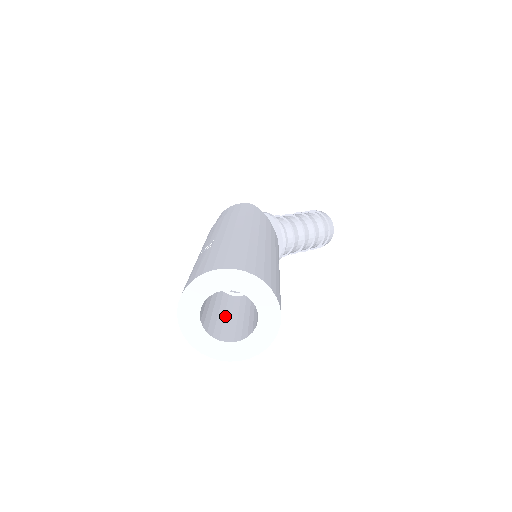
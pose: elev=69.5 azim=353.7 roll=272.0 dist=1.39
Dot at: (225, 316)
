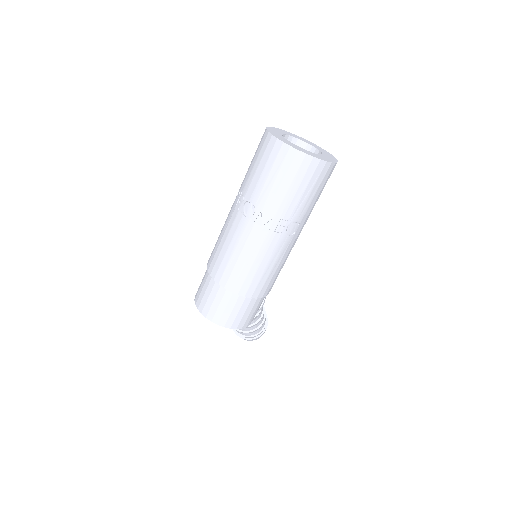
Dot at: occluded
